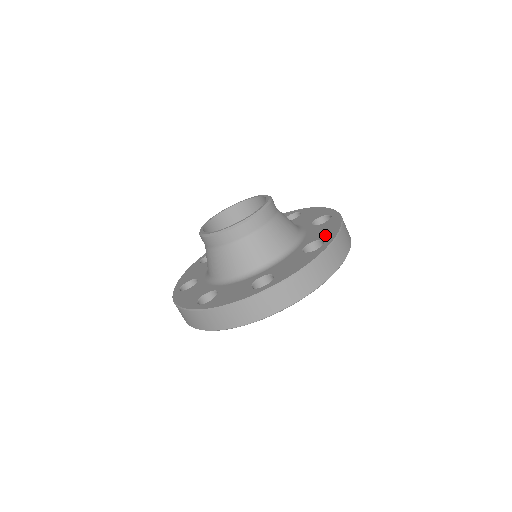
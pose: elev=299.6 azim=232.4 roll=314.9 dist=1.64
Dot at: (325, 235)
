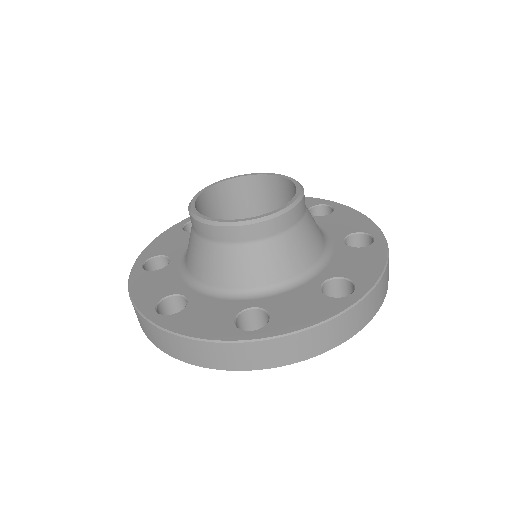
Dot at: (359, 274)
